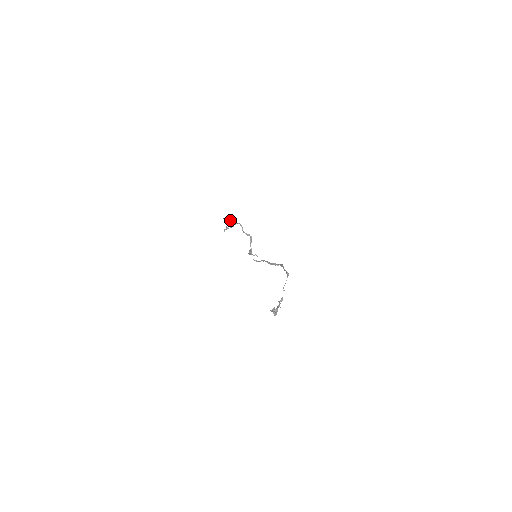
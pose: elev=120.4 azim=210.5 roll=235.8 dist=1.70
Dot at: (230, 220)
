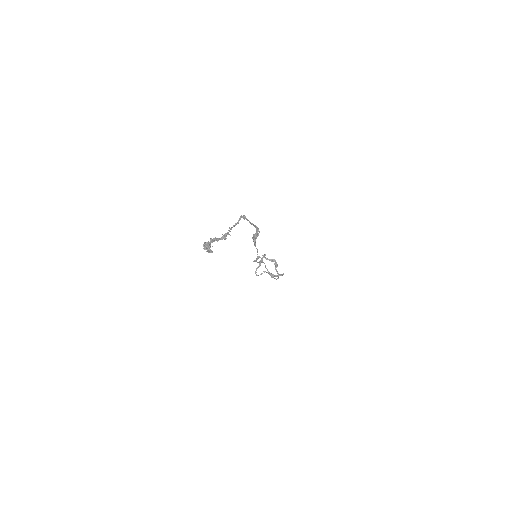
Dot at: (277, 275)
